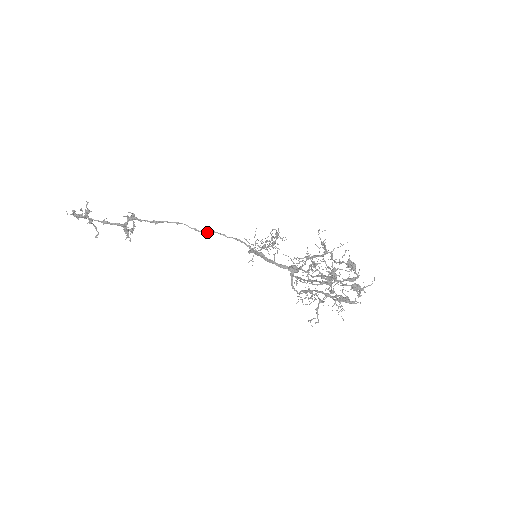
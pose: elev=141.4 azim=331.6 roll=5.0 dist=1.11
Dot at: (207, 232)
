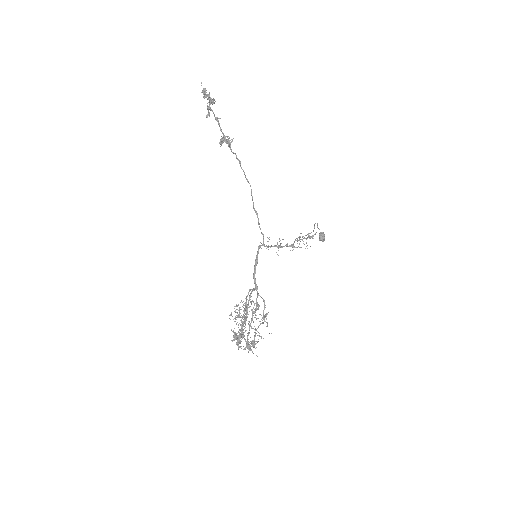
Dot at: occluded
